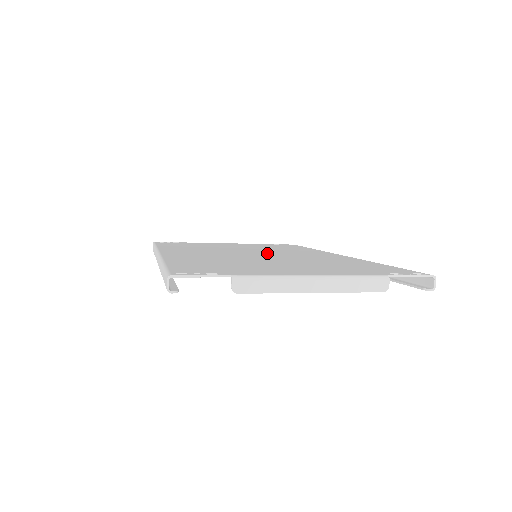
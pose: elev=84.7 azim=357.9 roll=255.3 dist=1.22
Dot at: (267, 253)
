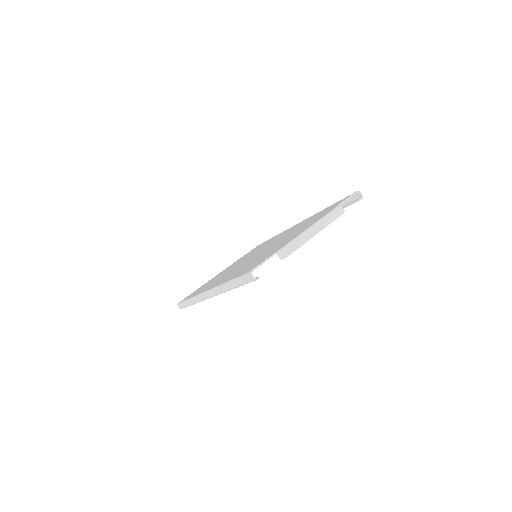
Dot at: (259, 251)
